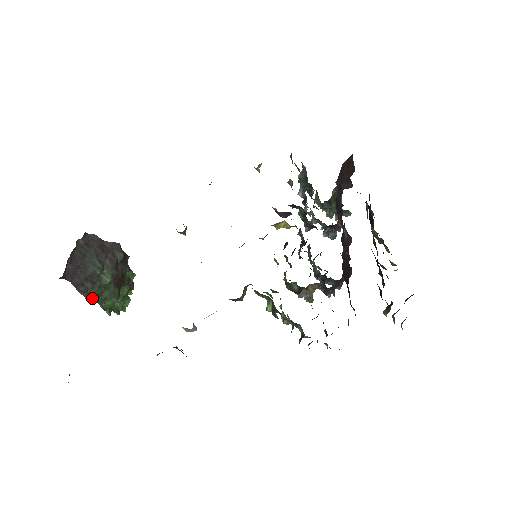
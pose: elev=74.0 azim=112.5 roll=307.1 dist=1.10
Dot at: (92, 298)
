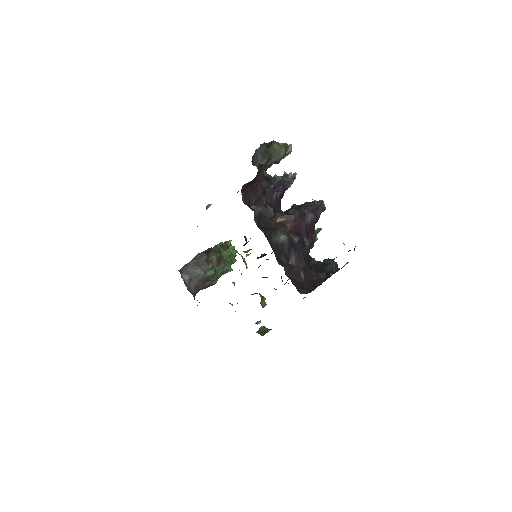
Dot at: (216, 282)
